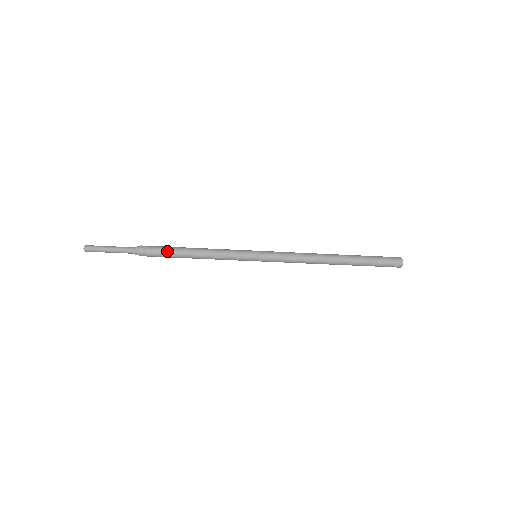
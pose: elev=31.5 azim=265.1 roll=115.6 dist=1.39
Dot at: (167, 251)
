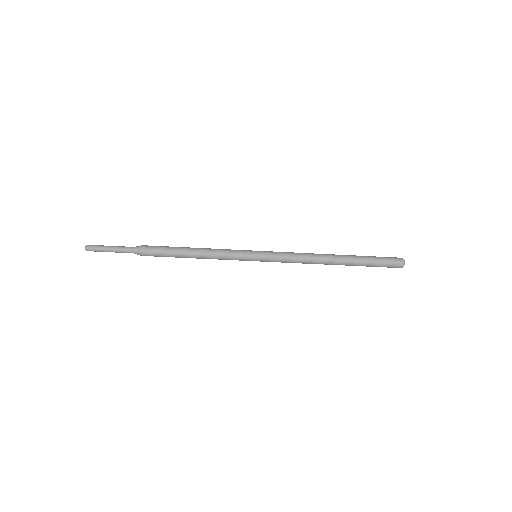
Dot at: (168, 247)
